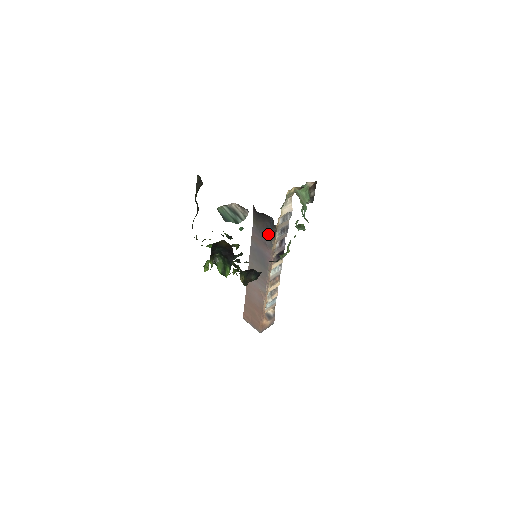
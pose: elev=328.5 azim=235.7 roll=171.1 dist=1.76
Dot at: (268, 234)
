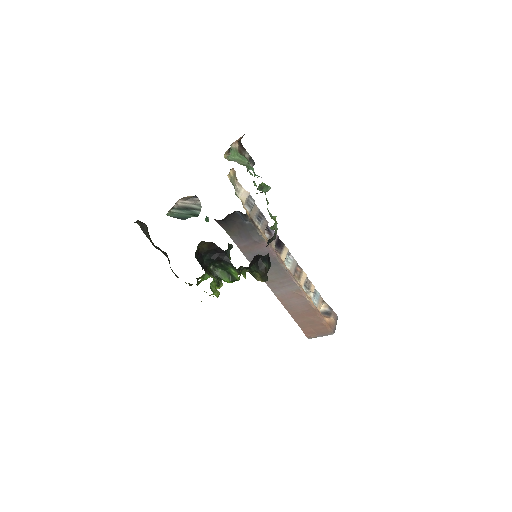
Dot at: (249, 230)
